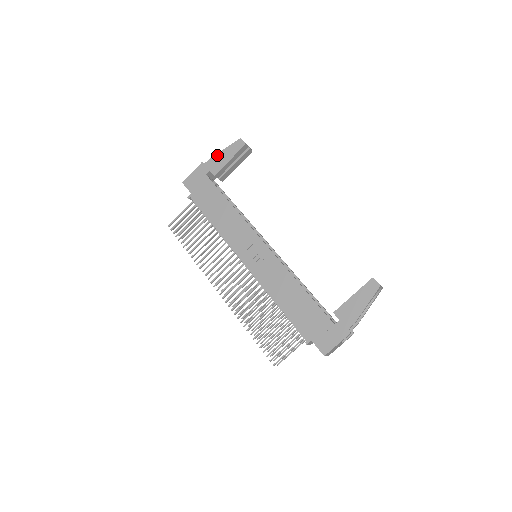
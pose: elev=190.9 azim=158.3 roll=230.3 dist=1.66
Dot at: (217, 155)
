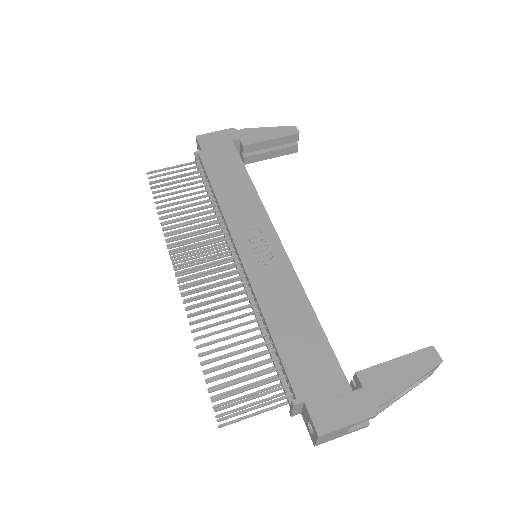
Dot at: (257, 129)
